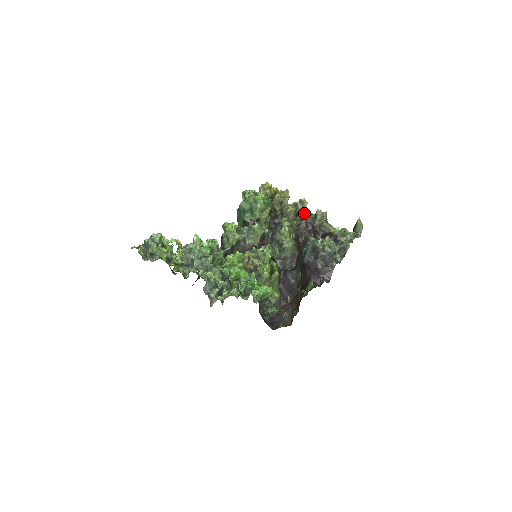
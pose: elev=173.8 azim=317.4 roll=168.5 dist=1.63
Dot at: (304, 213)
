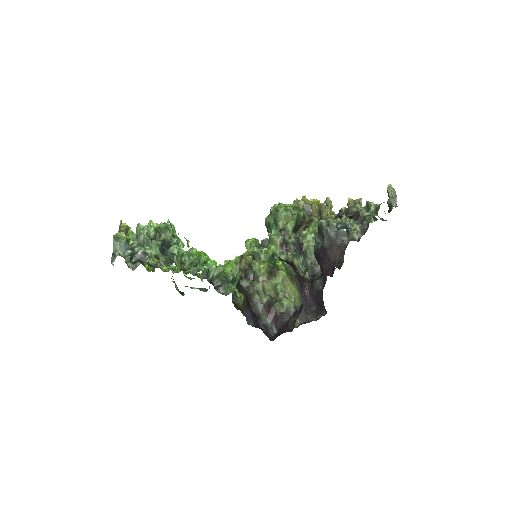
Dot at: occluded
